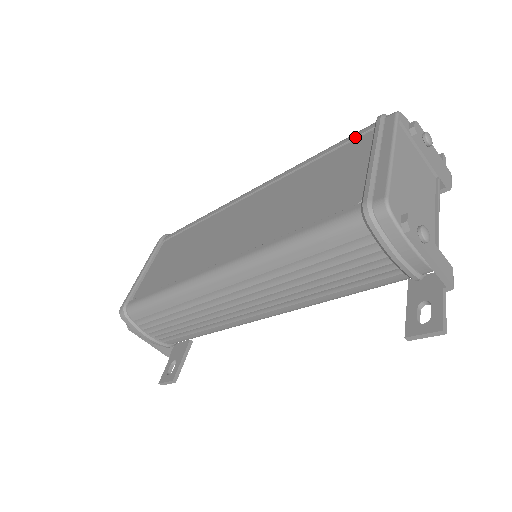
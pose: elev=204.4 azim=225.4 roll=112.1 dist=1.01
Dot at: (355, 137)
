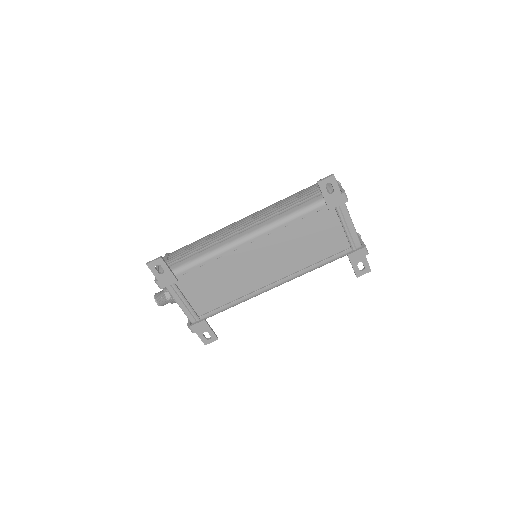
Dot at: occluded
